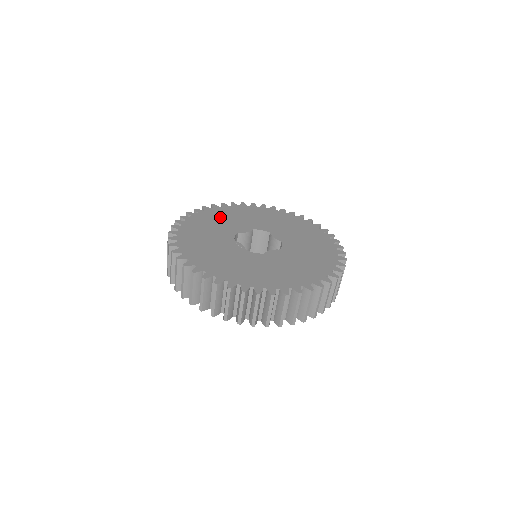
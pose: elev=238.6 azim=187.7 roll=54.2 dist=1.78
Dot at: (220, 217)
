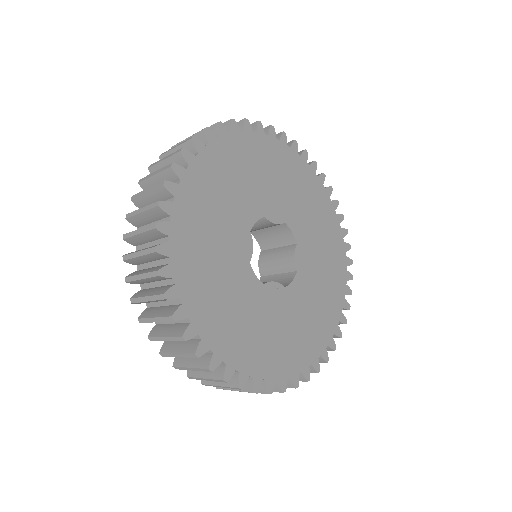
Dot at: (203, 252)
